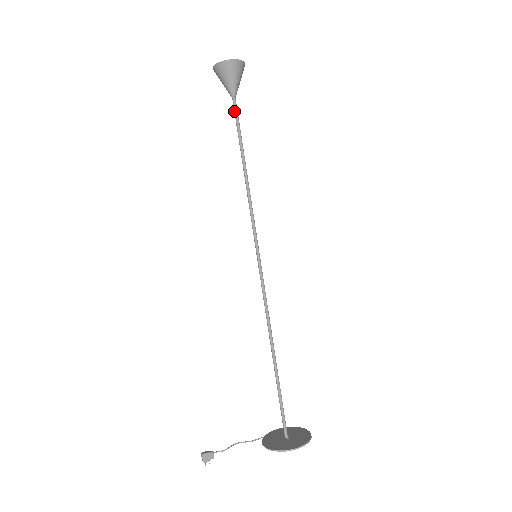
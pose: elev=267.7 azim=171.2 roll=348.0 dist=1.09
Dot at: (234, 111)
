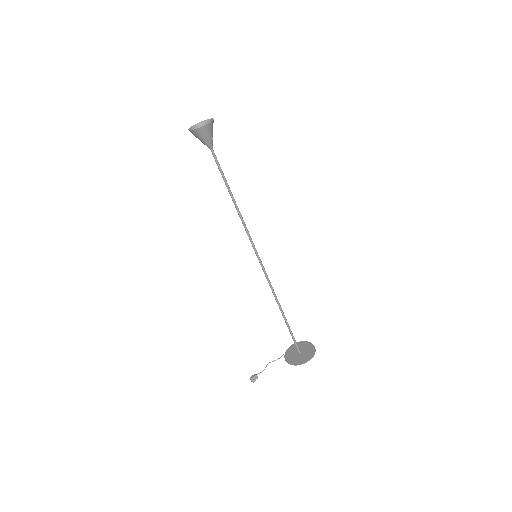
Dot at: occluded
